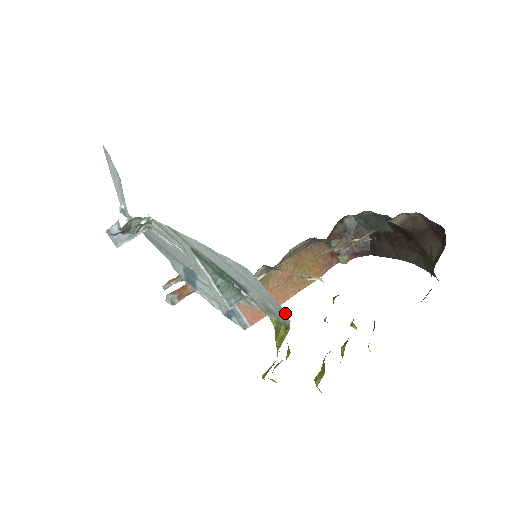
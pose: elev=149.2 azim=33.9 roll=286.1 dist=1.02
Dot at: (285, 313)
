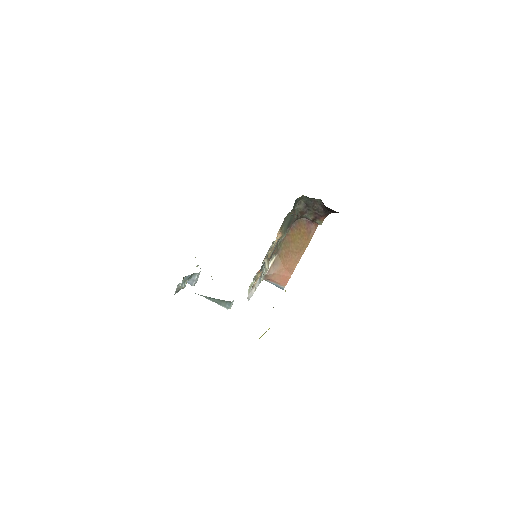
Dot at: occluded
